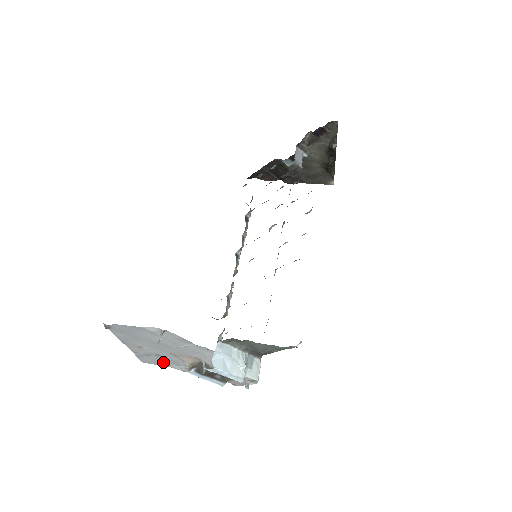
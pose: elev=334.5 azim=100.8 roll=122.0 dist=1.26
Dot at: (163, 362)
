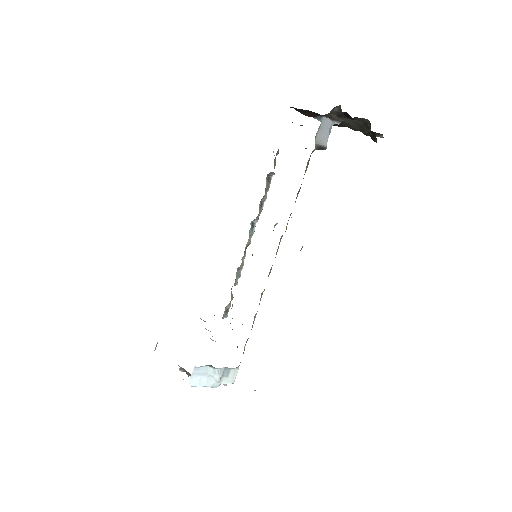
Dot at: occluded
